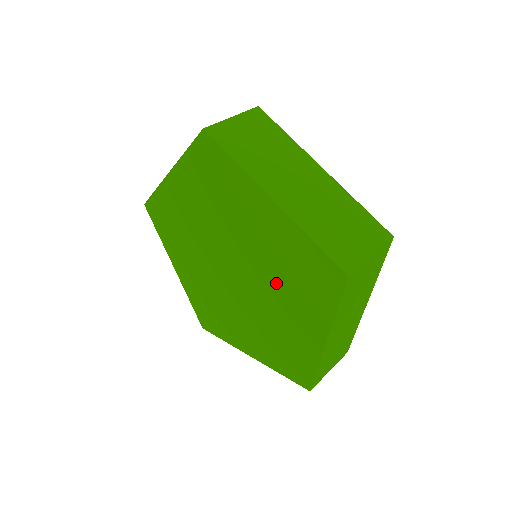
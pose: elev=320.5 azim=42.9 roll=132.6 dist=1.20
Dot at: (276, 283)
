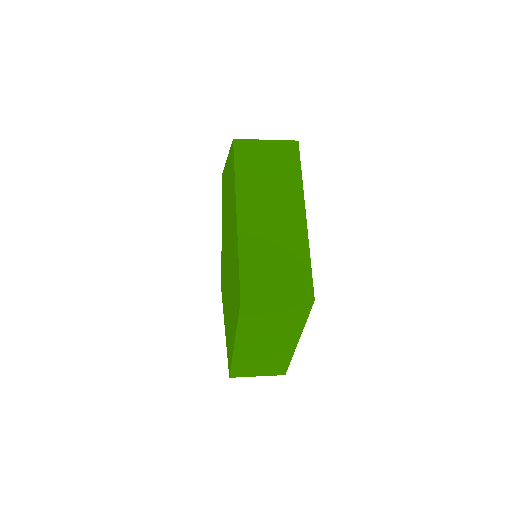
Dot at: (230, 217)
